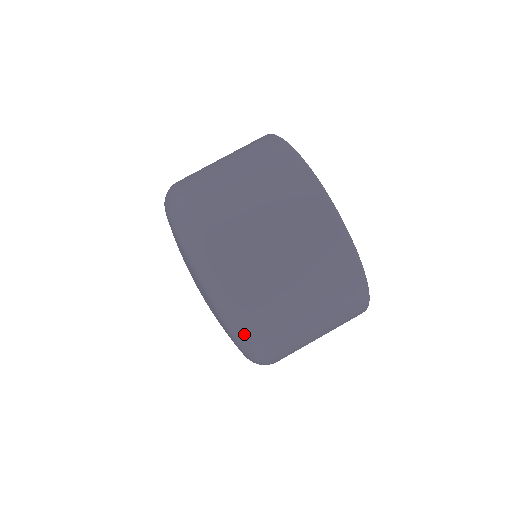
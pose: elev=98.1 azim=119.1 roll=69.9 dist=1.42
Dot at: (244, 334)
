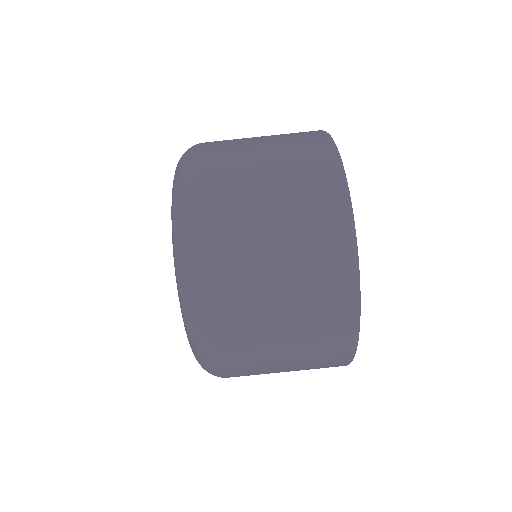
Dot at: (194, 315)
